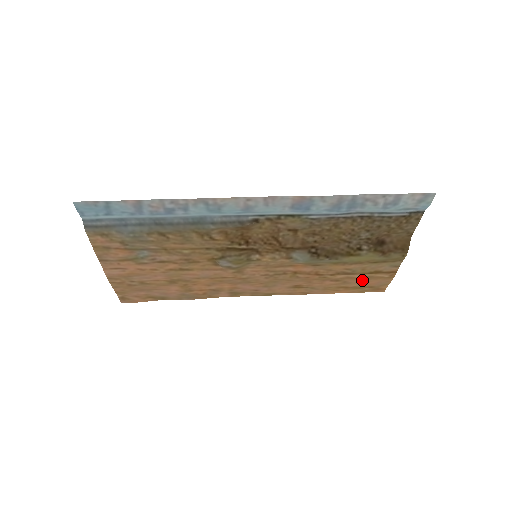
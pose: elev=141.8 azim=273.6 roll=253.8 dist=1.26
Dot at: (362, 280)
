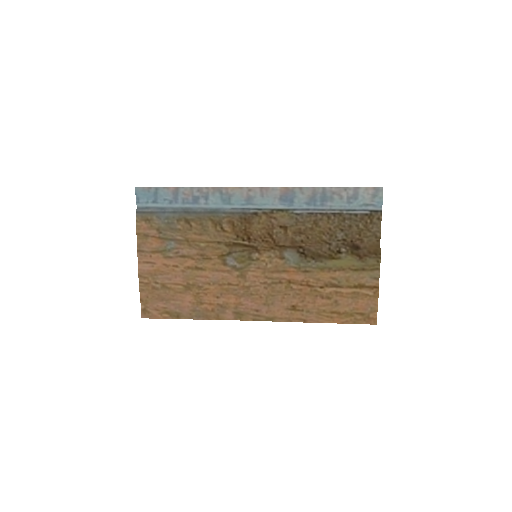
Dot at: (350, 299)
